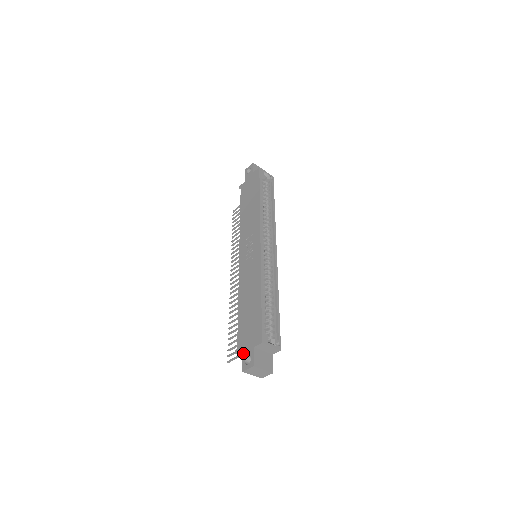
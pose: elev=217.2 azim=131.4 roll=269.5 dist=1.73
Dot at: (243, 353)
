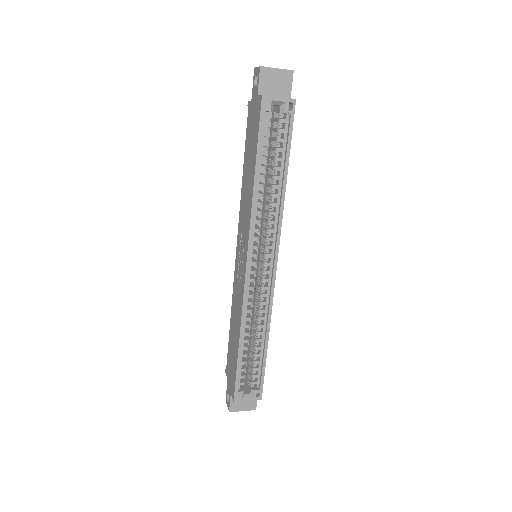
Dot at: (227, 385)
